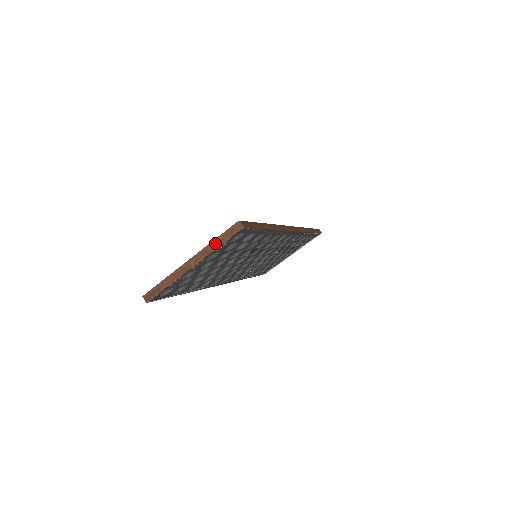
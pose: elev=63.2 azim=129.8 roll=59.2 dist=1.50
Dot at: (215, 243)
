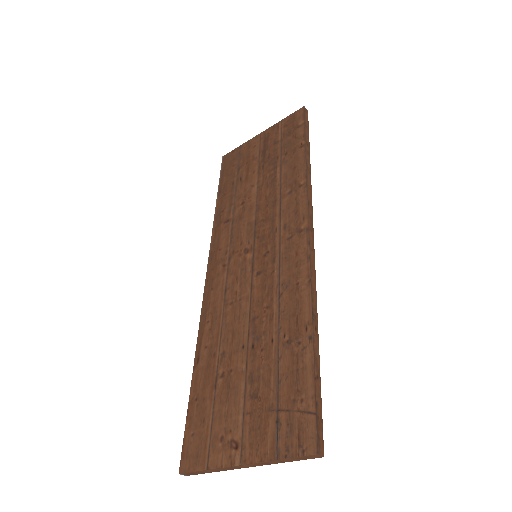
Dot at: (280, 461)
